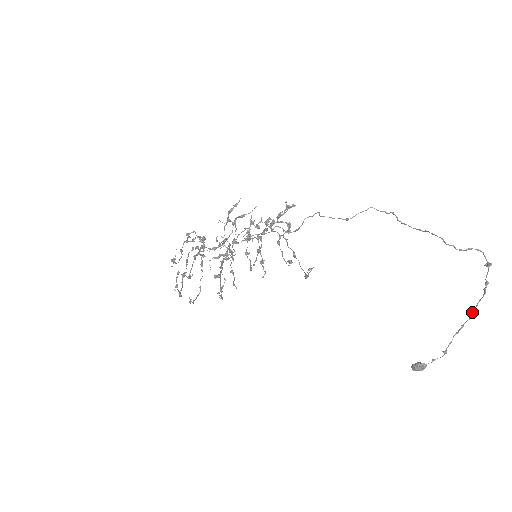
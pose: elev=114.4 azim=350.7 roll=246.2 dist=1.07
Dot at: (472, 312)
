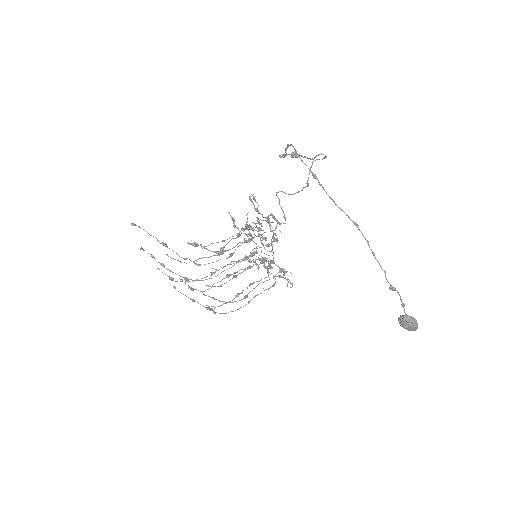
Dot at: (350, 219)
